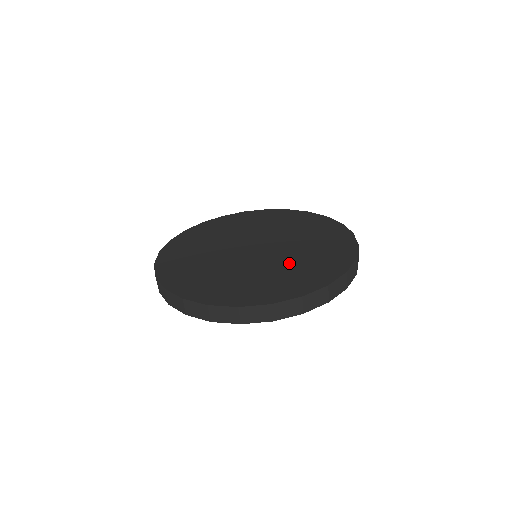
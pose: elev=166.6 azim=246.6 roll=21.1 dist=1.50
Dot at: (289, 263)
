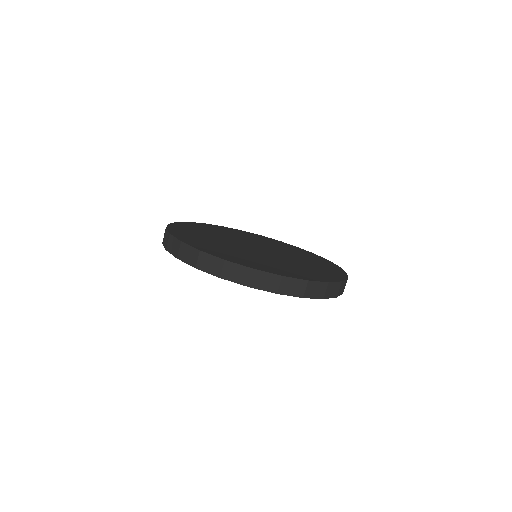
Dot at: (291, 263)
